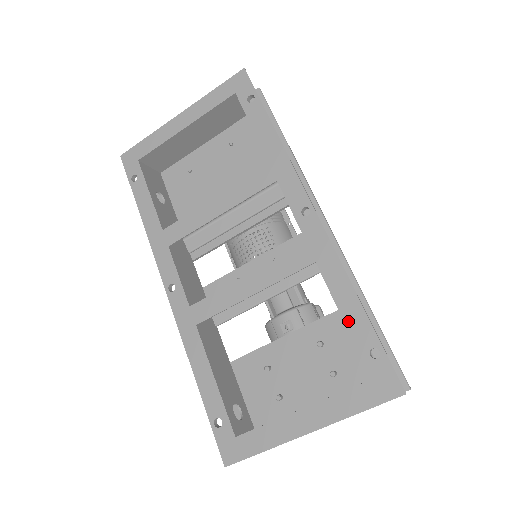
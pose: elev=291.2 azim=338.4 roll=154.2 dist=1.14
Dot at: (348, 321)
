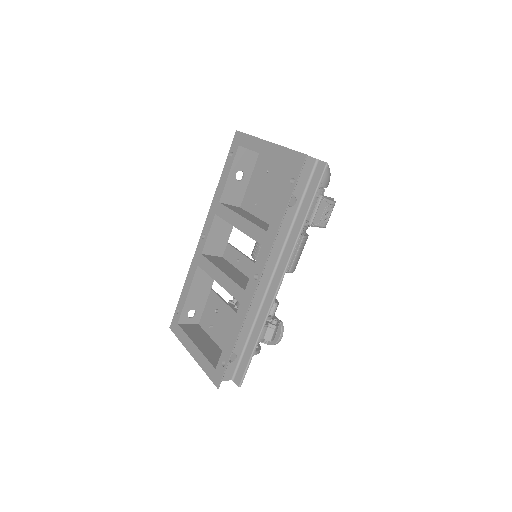
Dot at: (228, 341)
